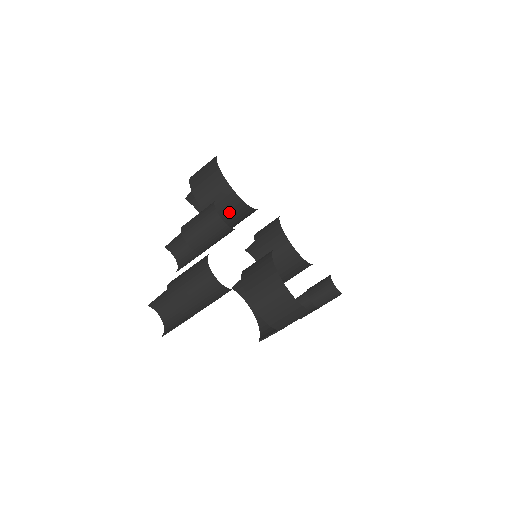
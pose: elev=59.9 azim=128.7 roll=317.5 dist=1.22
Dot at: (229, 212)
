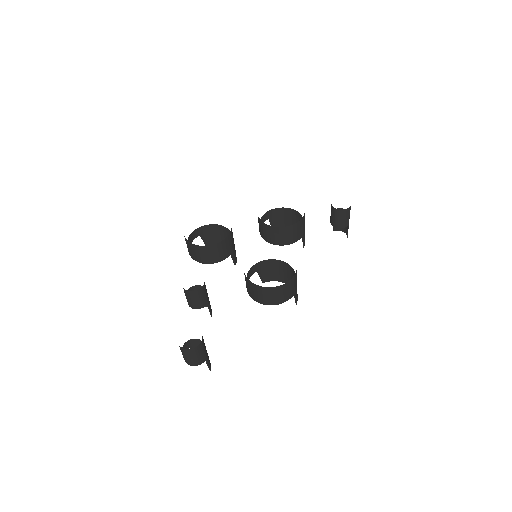
Dot at: (215, 254)
